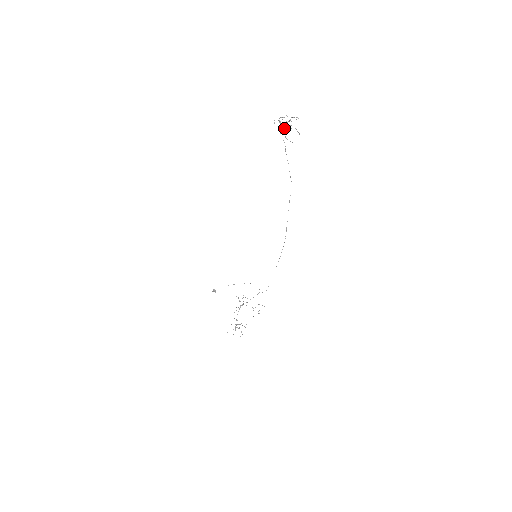
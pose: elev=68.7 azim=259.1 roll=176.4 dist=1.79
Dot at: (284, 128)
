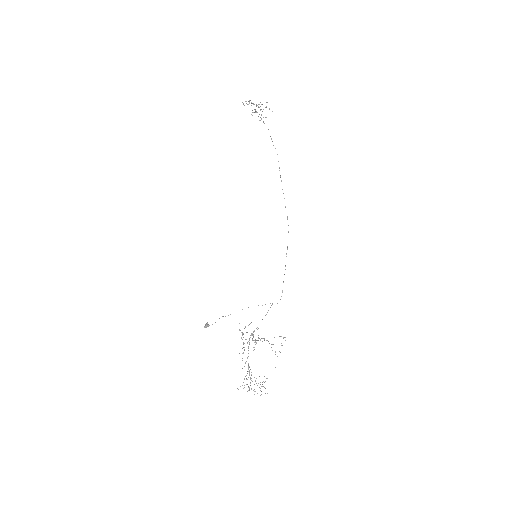
Dot at: occluded
